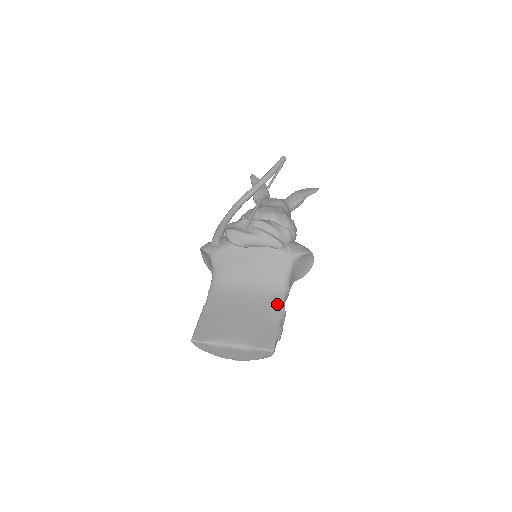
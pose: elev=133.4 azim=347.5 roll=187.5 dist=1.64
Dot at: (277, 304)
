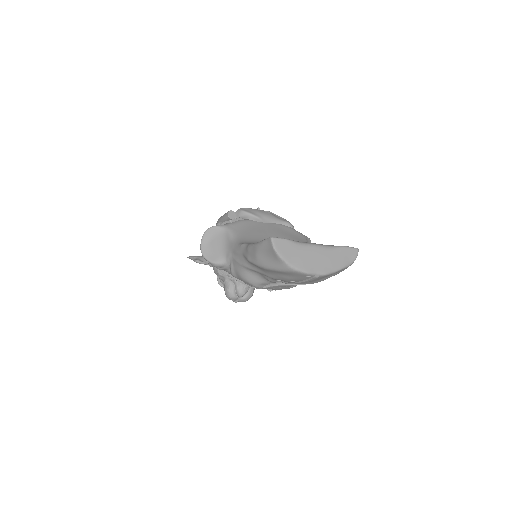
Dot at: occluded
